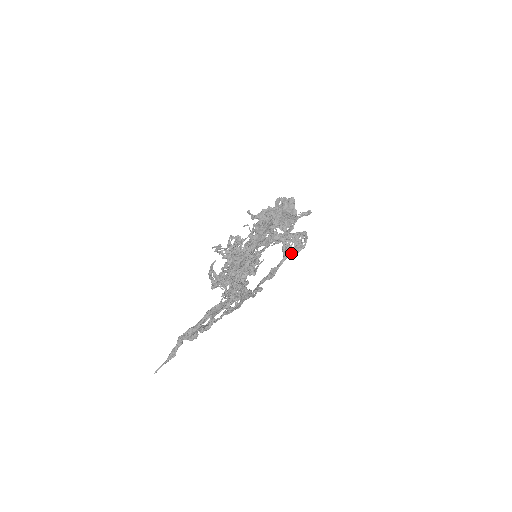
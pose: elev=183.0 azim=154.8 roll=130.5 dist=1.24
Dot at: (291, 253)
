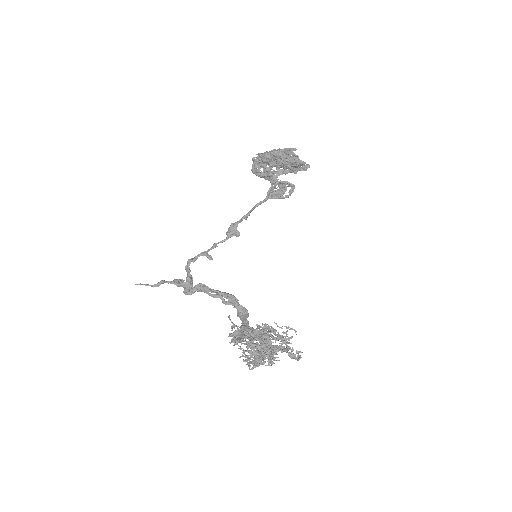
Dot at: (273, 194)
